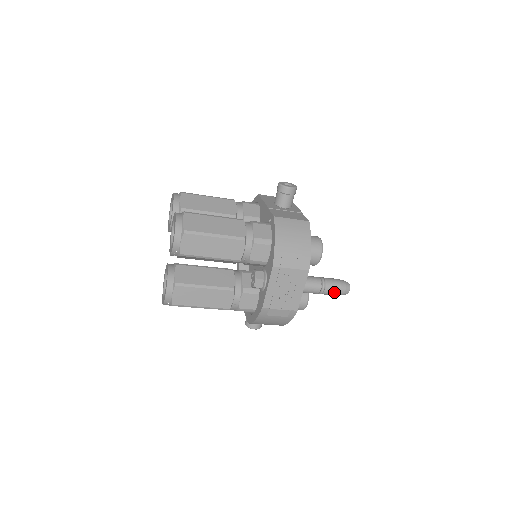
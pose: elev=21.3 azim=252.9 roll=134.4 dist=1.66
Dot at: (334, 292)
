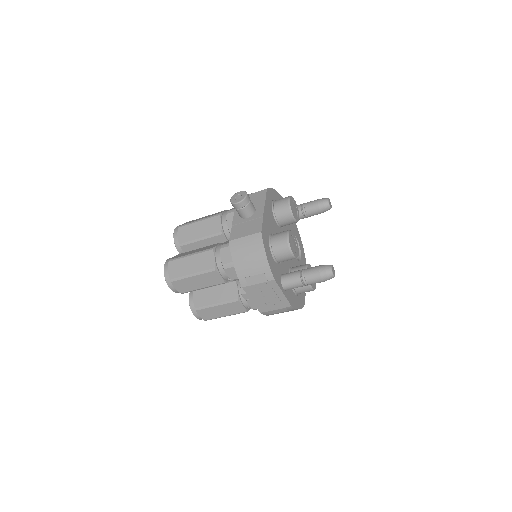
Dot at: (317, 282)
